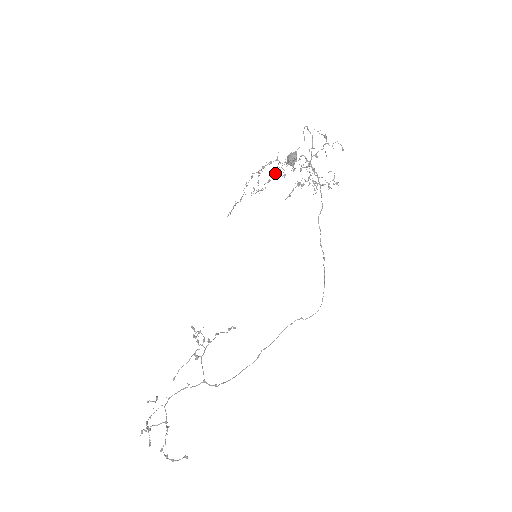
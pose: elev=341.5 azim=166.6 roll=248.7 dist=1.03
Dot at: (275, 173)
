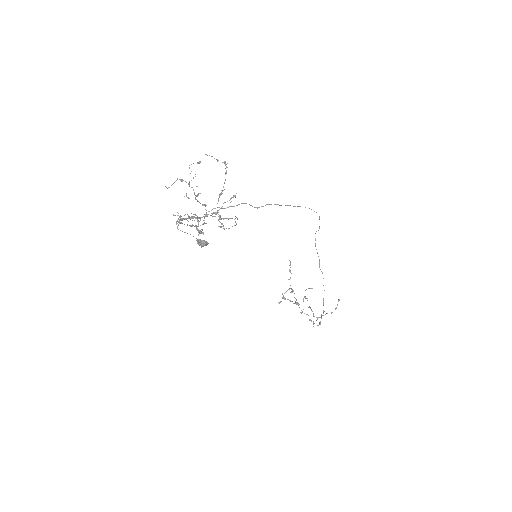
Dot at: occluded
